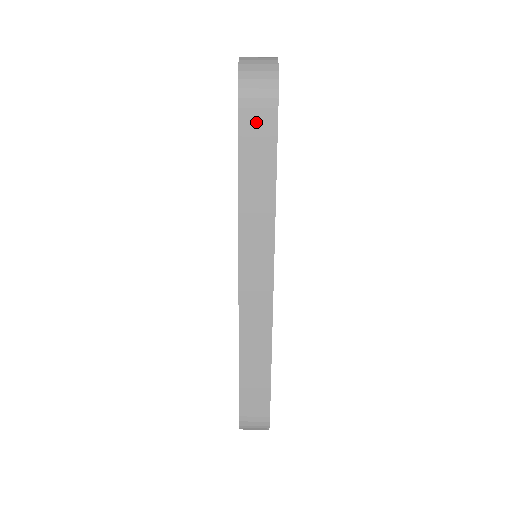
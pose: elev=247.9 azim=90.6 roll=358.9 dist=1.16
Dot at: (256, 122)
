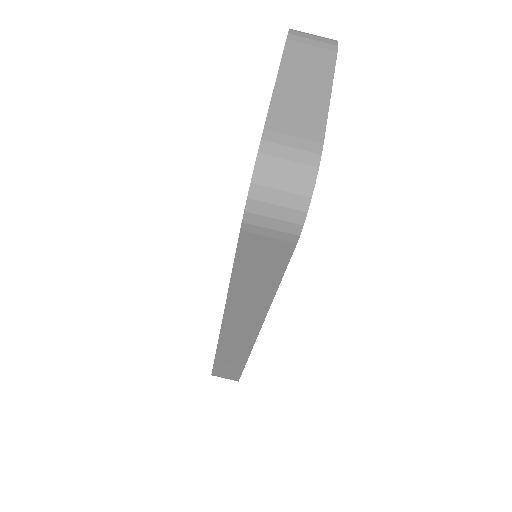
Dot at: (263, 246)
